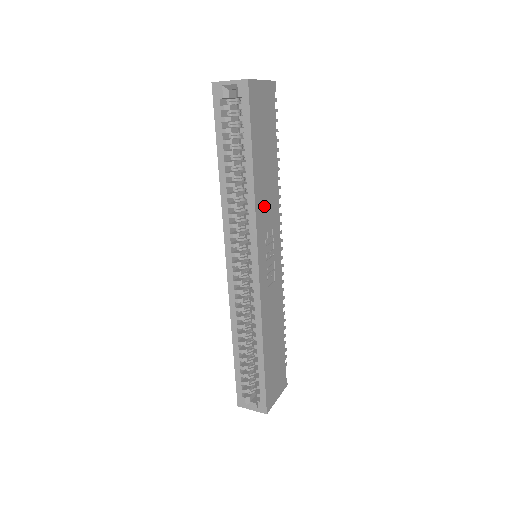
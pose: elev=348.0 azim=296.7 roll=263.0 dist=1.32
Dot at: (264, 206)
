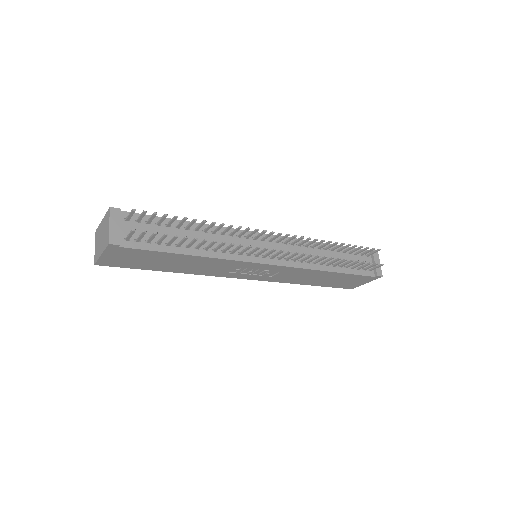
Dot at: (207, 269)
